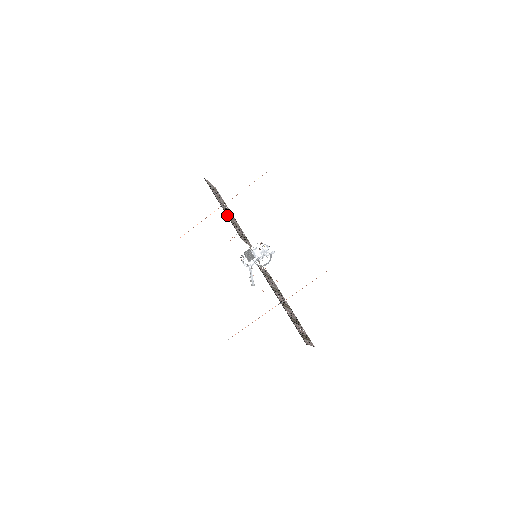
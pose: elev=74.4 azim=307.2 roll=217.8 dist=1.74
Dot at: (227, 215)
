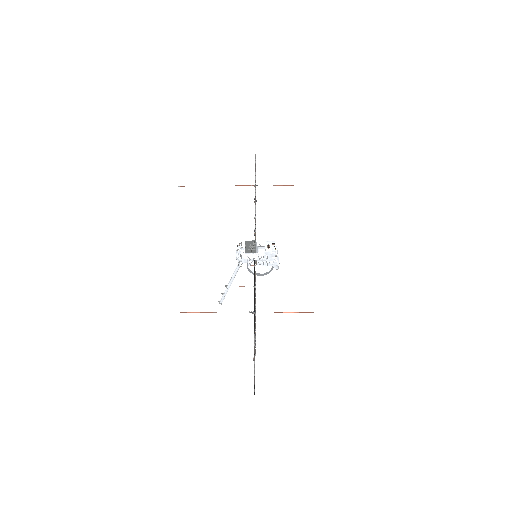
Dot at: occluded
